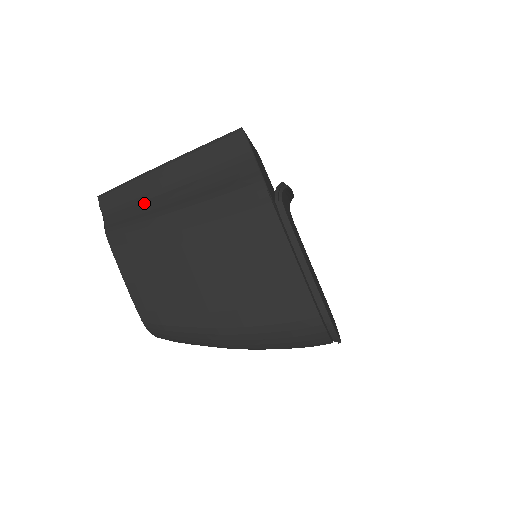
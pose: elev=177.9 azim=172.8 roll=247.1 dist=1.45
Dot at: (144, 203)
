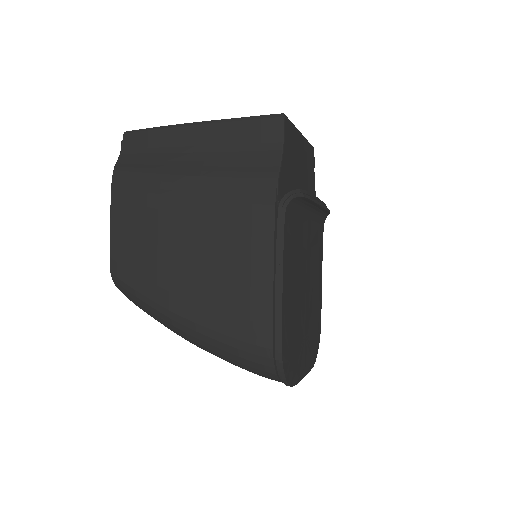
Dot at: (159, 155)
